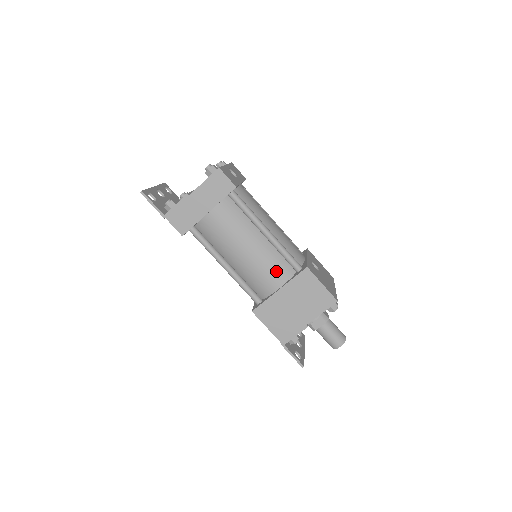
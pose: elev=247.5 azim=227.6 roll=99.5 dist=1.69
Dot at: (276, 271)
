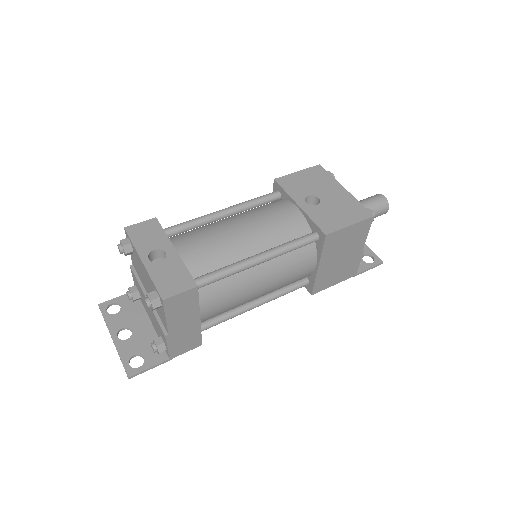
Dot at: (301, 263)
